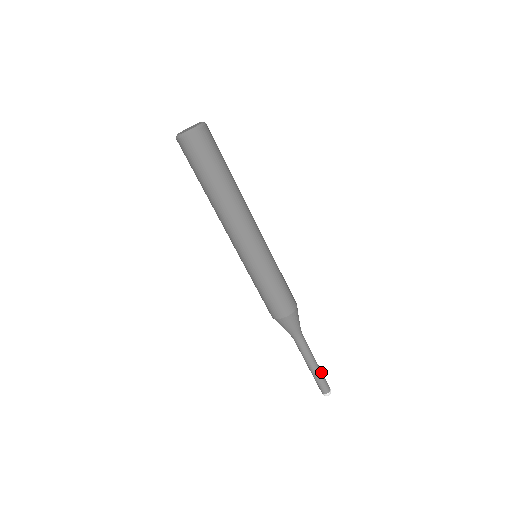
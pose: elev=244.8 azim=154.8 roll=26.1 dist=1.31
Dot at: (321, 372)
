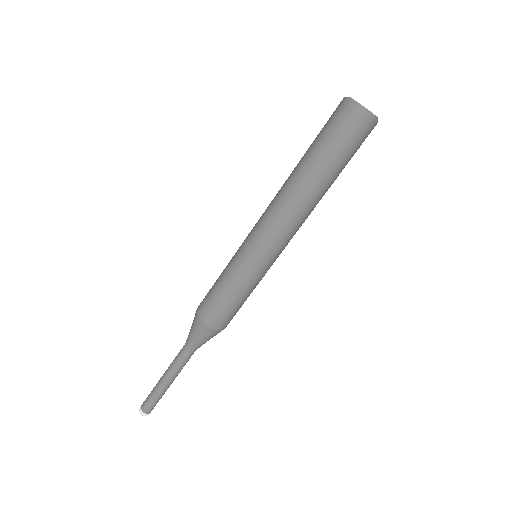
Dot at: (163, 393)
